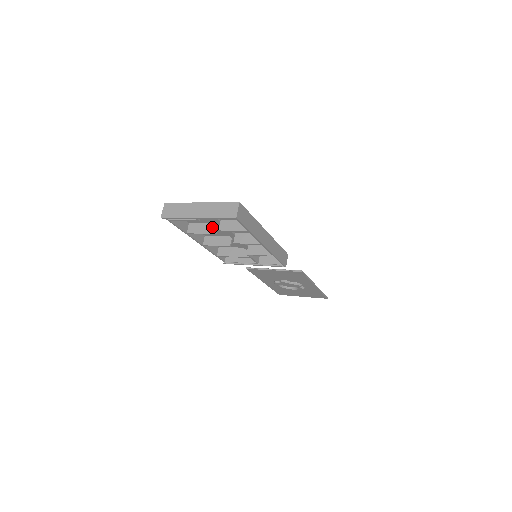
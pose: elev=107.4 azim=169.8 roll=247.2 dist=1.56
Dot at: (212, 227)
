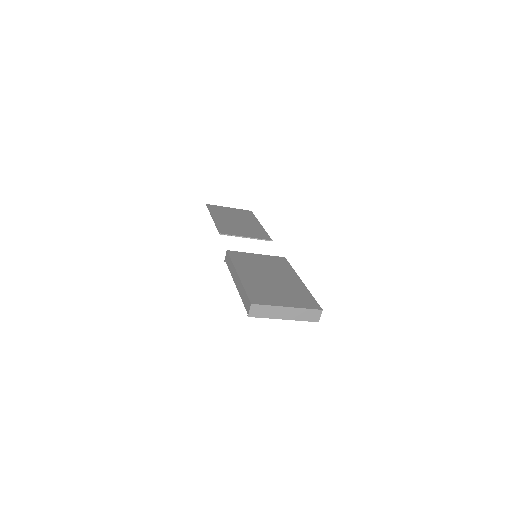
Dot at: occluded
